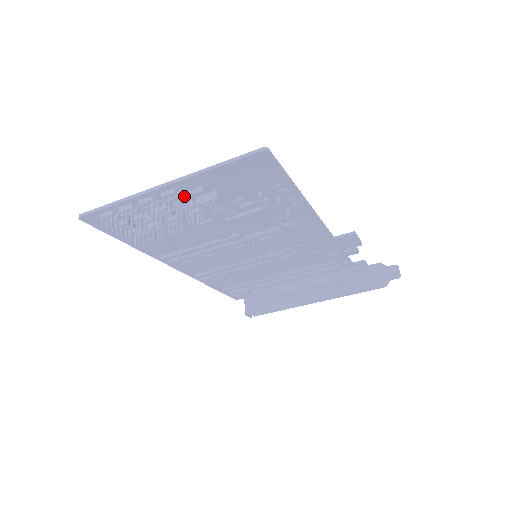
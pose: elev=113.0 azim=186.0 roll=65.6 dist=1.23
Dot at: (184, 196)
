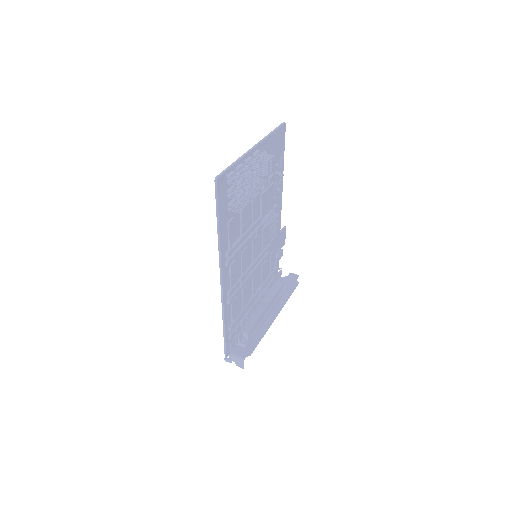
Dot at: occluded
